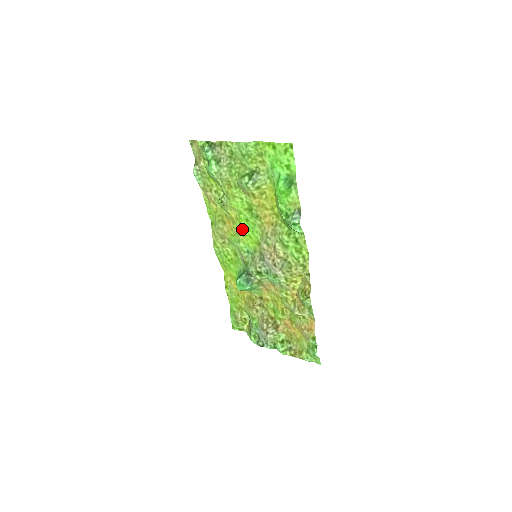
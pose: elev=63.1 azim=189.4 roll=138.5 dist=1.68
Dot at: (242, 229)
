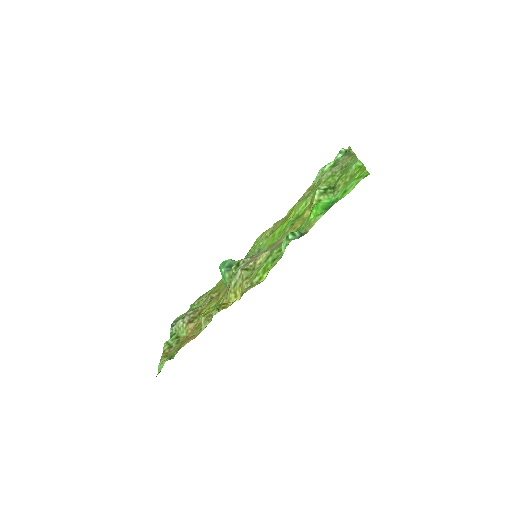
Dot at: (279, 229)
